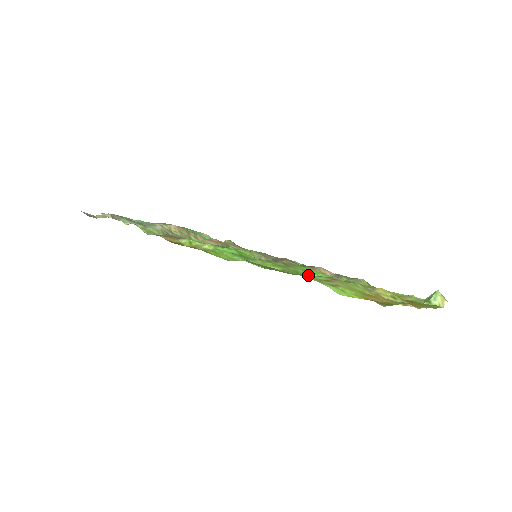
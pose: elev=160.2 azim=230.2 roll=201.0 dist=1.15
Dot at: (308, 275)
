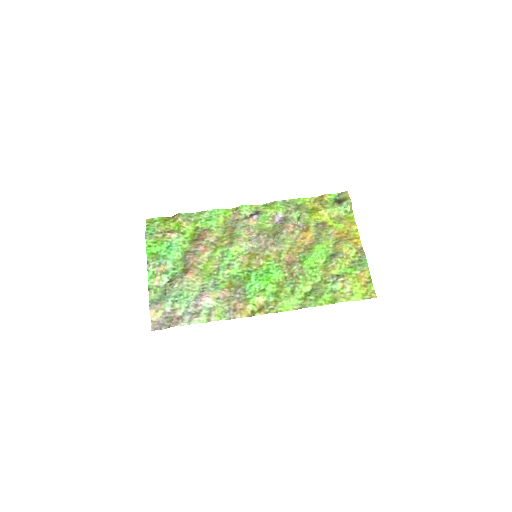
Dot at: (332, 288)
